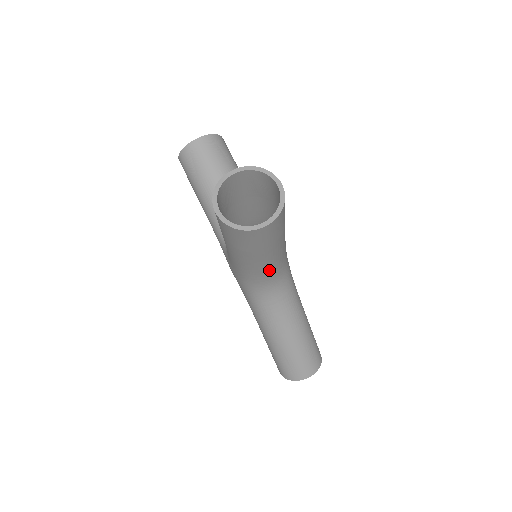
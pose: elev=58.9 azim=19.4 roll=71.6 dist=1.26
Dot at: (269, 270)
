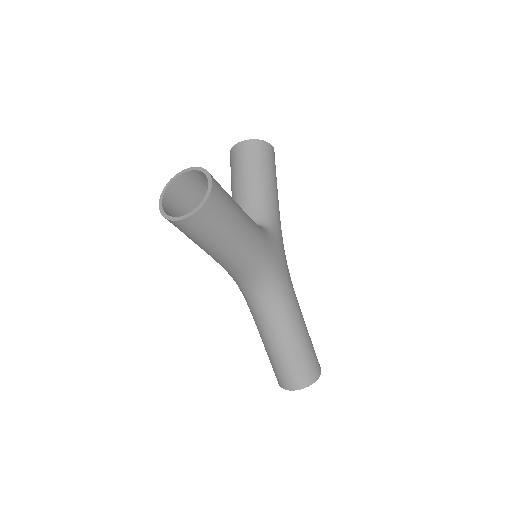
Dot at: (235, 267)
